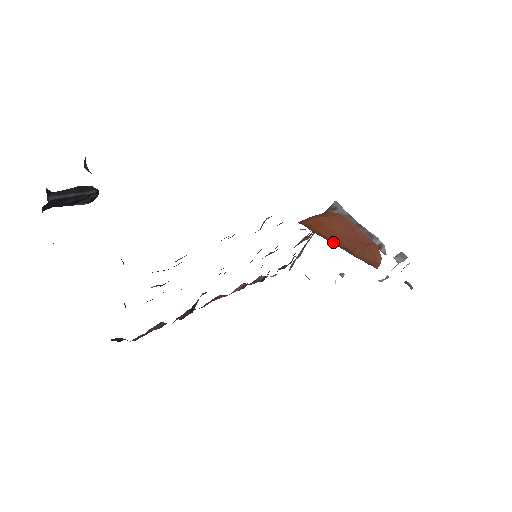
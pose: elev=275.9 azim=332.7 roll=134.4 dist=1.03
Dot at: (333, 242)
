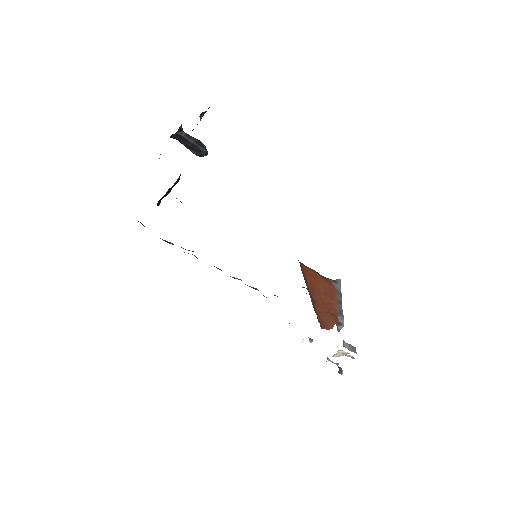
Dot at: (309, 289)
